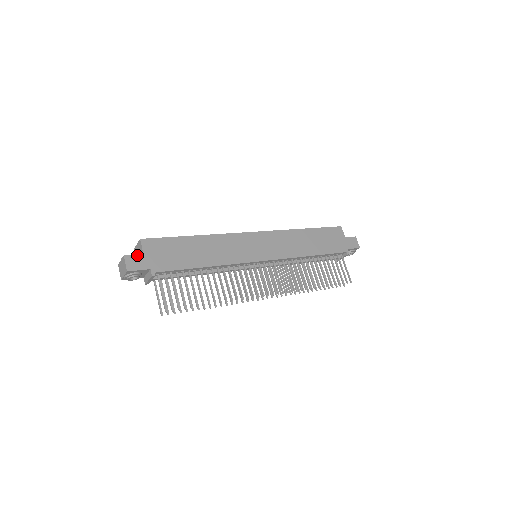
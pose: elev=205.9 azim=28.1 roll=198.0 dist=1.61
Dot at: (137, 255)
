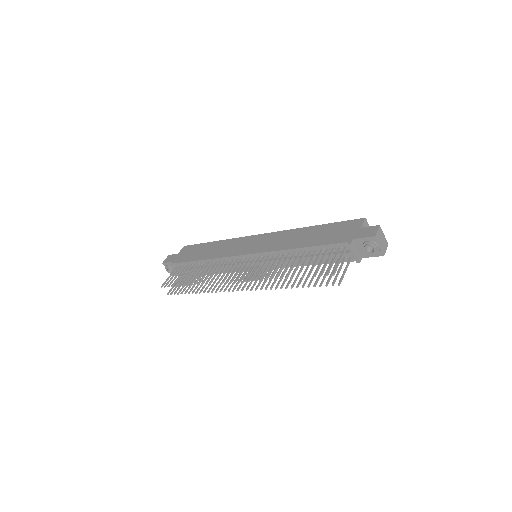
Dot at: (174, 255)
